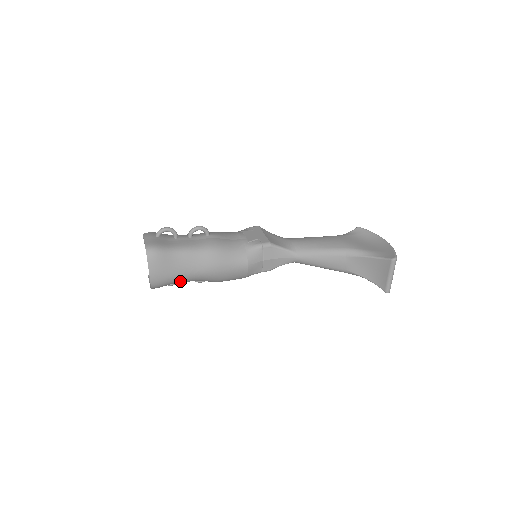
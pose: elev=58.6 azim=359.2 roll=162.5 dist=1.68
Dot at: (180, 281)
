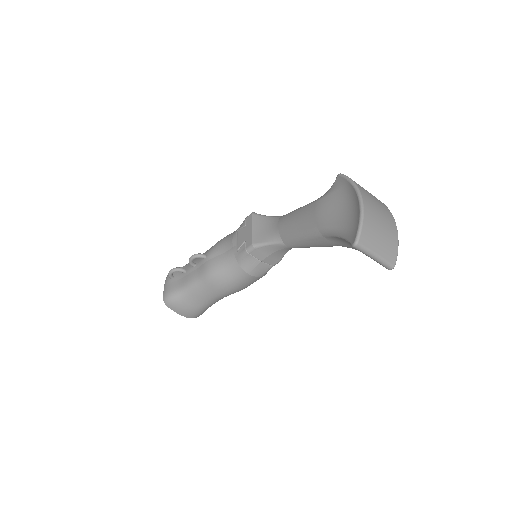
Dot at: (211, 305)
